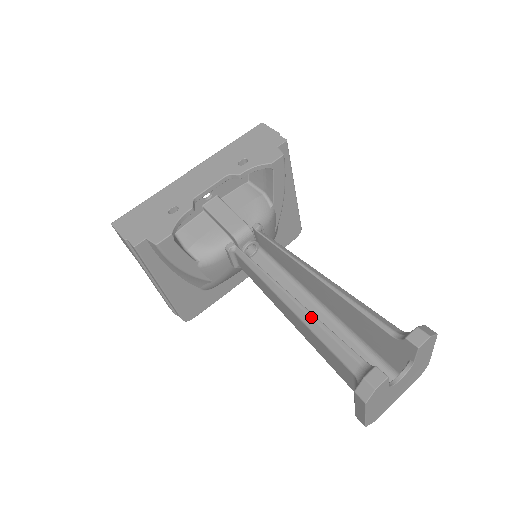
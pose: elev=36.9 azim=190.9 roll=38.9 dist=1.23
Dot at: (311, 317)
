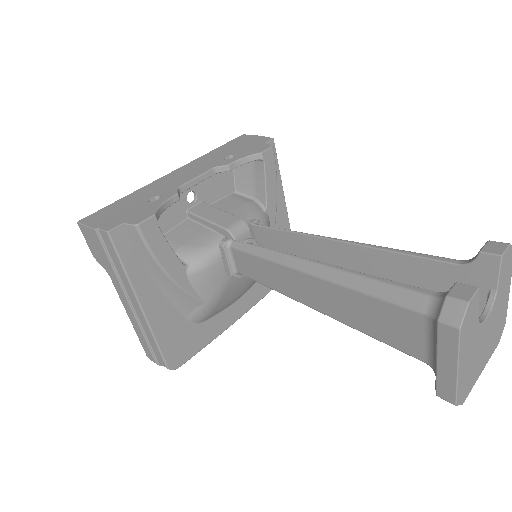
Dot at: (346, 271)
